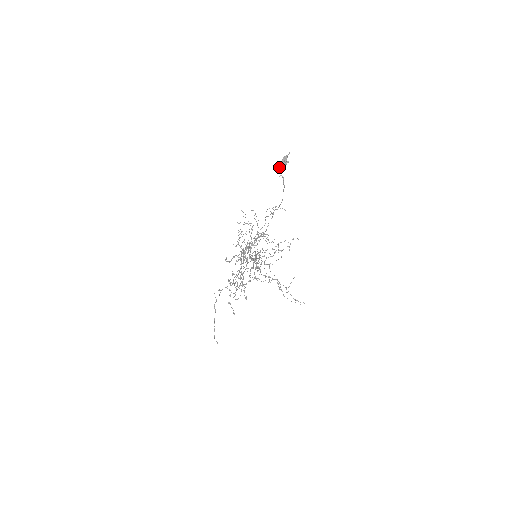
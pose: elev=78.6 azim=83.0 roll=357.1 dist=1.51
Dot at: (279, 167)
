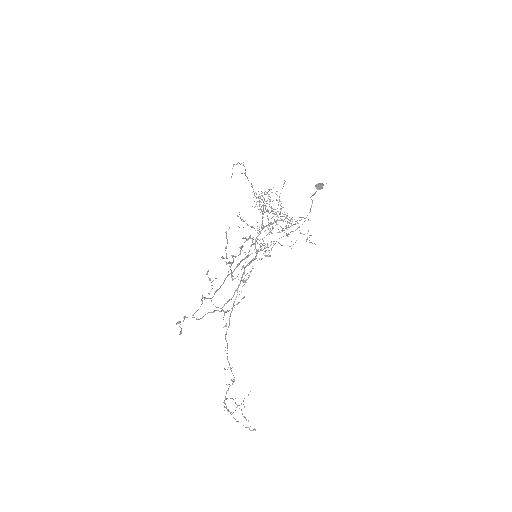
Dot at: (316, 184)
